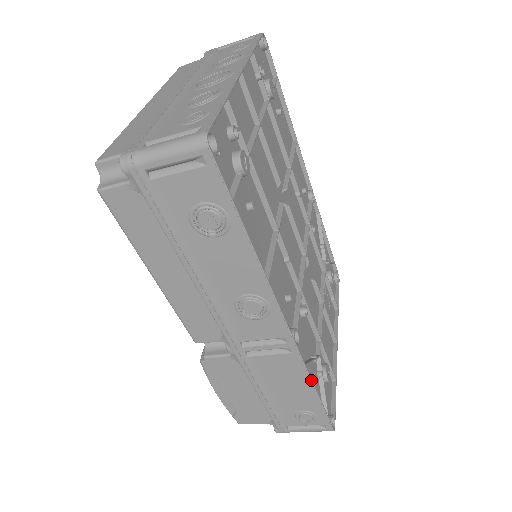
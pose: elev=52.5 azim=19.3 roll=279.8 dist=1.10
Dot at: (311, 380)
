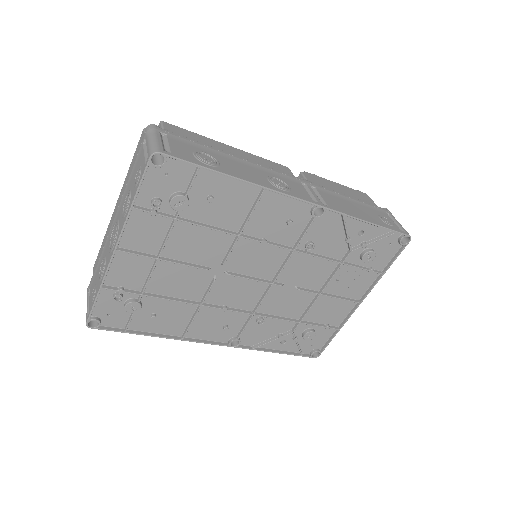
Dot at: (265, 351)
